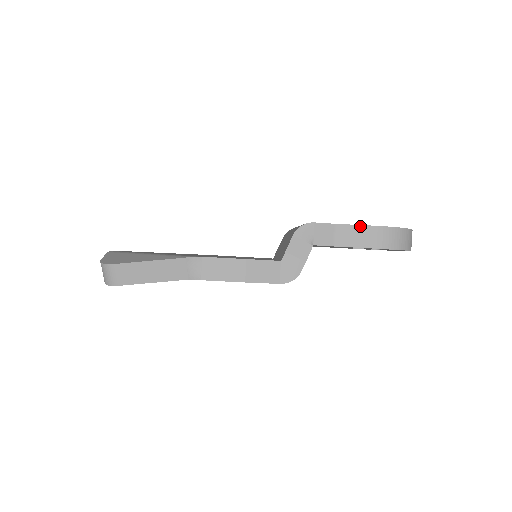
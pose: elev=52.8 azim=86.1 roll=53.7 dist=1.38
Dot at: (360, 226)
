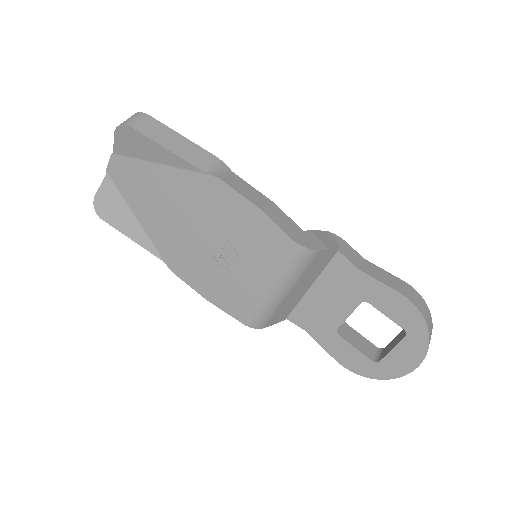
Dot at: (389, 273)
